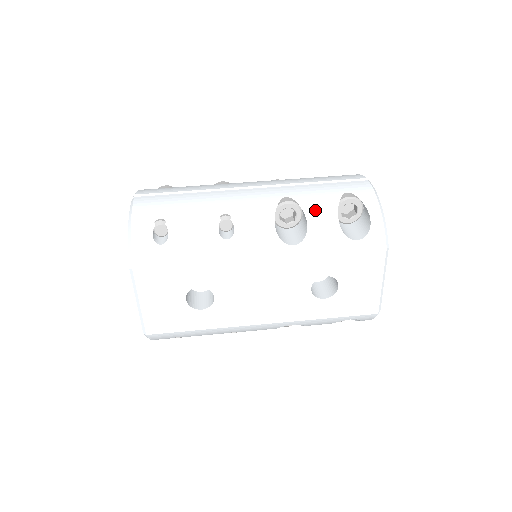
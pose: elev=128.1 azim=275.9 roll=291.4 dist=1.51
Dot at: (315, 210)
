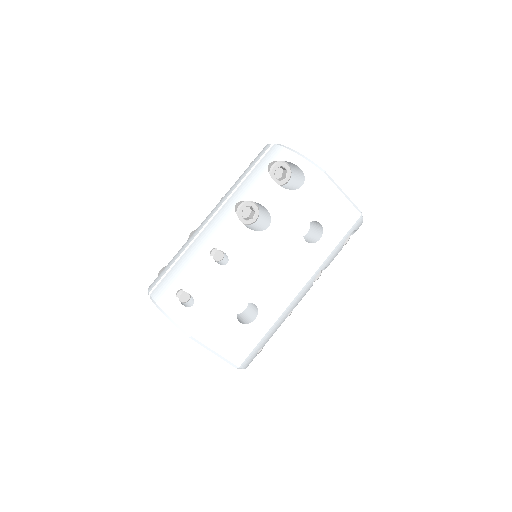
Dot at: (260, 194)
